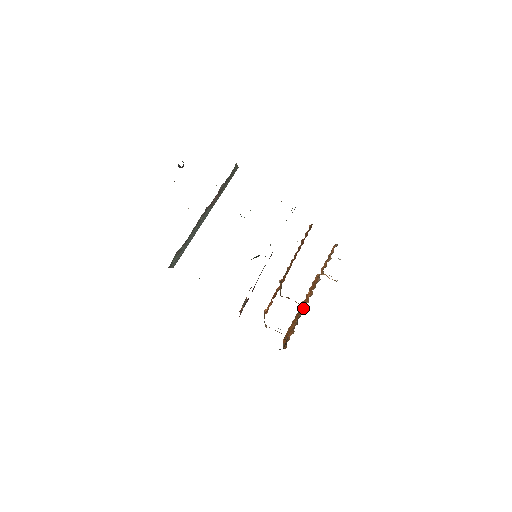
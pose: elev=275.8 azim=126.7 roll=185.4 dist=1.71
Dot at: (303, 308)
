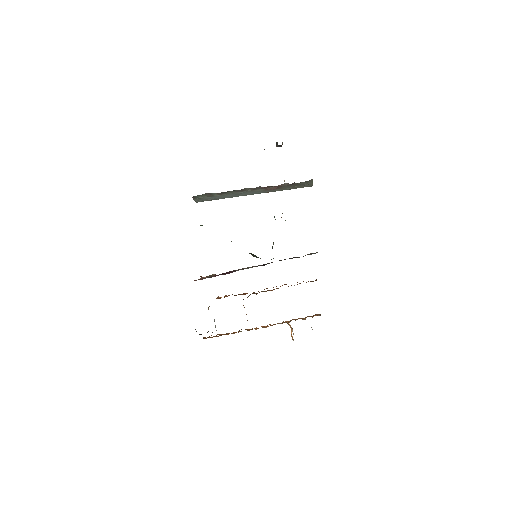
Dot at: occluded
